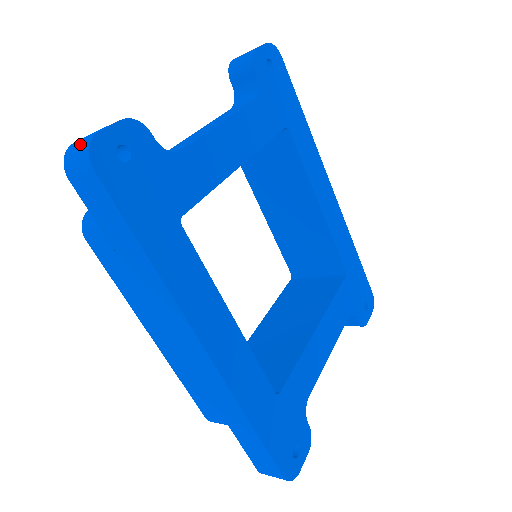
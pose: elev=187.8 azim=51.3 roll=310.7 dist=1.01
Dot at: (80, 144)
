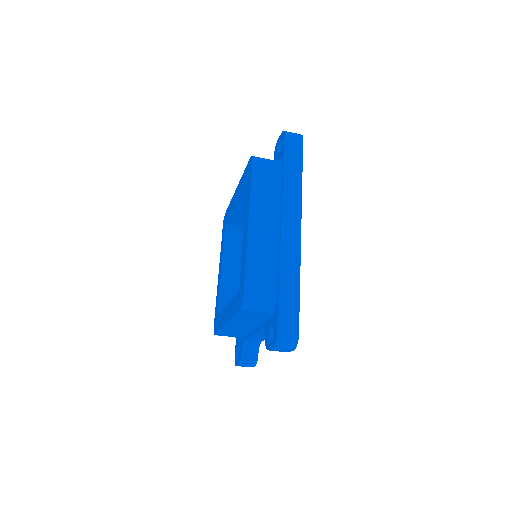
Dot at: occluded
